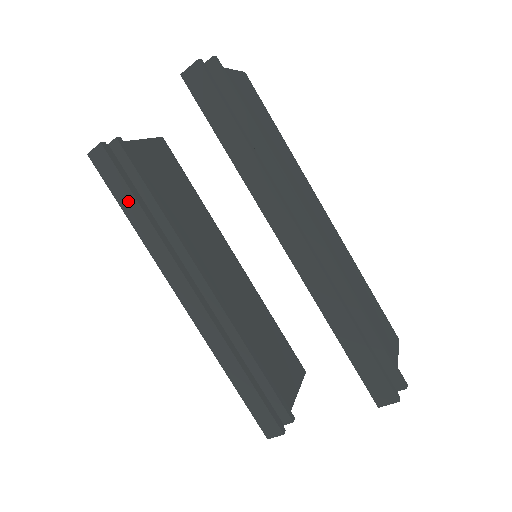
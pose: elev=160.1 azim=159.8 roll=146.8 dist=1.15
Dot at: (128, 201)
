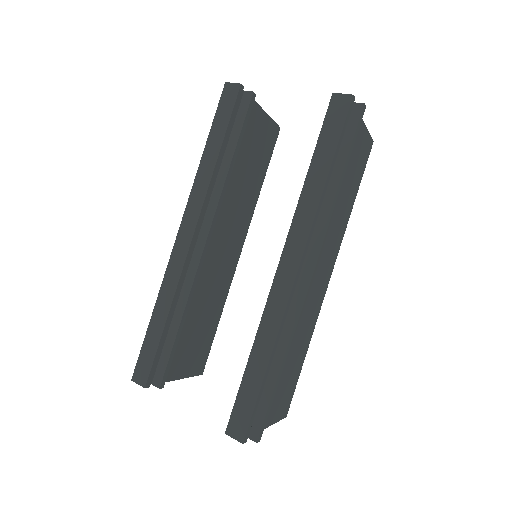
Dot at: (218, 135)
